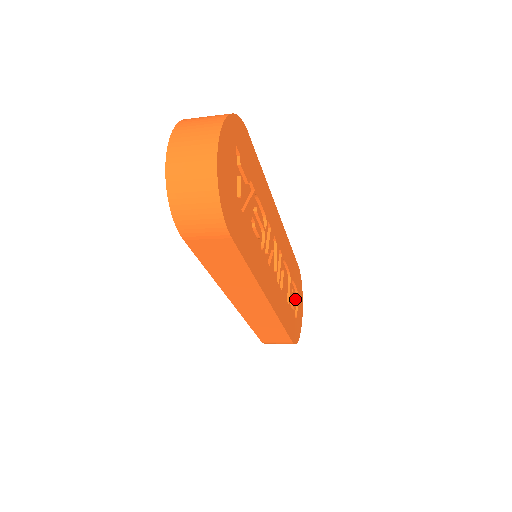
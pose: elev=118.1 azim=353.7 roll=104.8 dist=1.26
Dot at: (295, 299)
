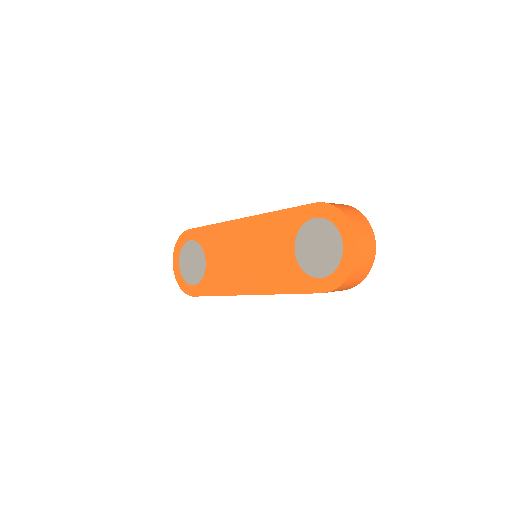
Dot at: occluded
